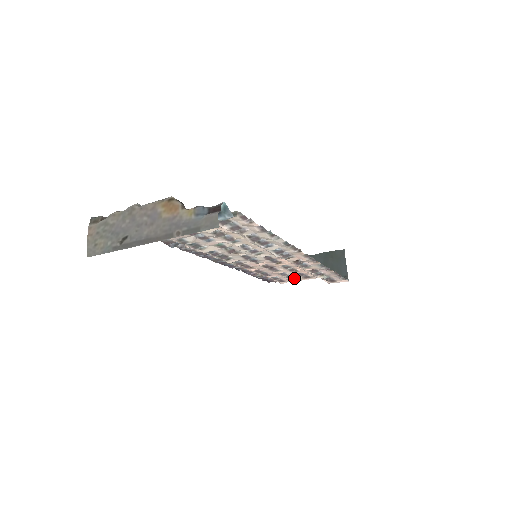
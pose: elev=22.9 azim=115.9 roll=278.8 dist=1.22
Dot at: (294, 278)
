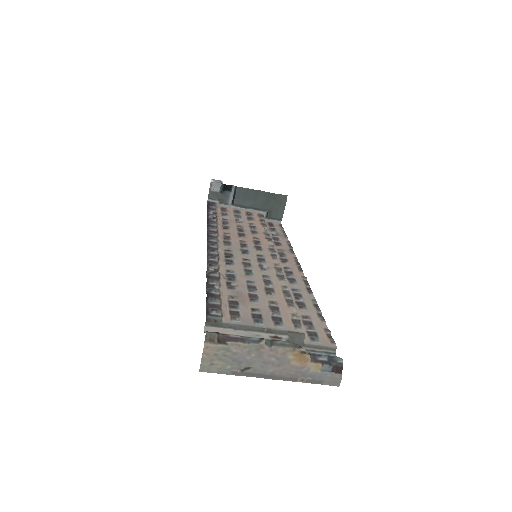
Dot at: (238, 212)
